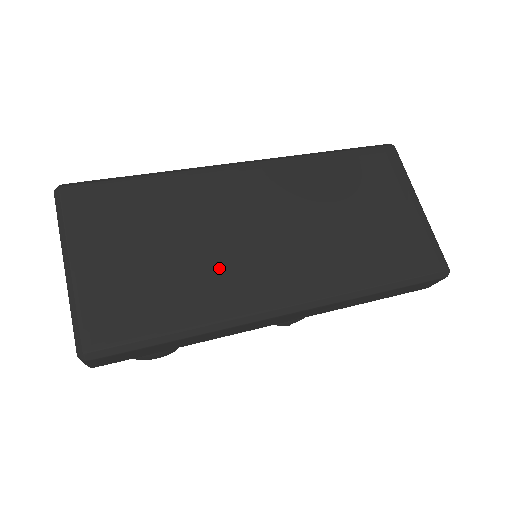
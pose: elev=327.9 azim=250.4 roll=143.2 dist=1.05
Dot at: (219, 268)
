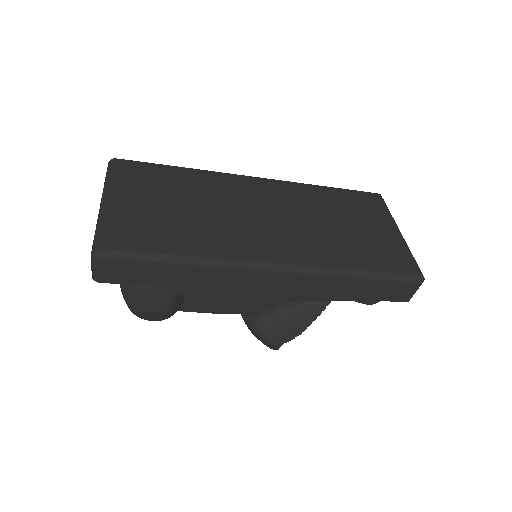
Dot at: (223, 227)
